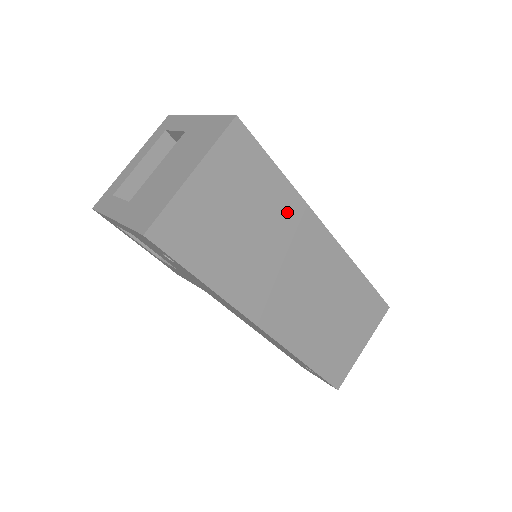
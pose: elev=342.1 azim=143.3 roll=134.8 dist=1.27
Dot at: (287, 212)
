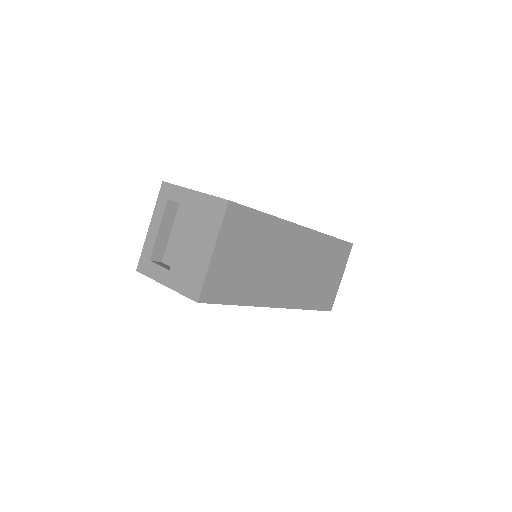
Dot at: (274, 233)
